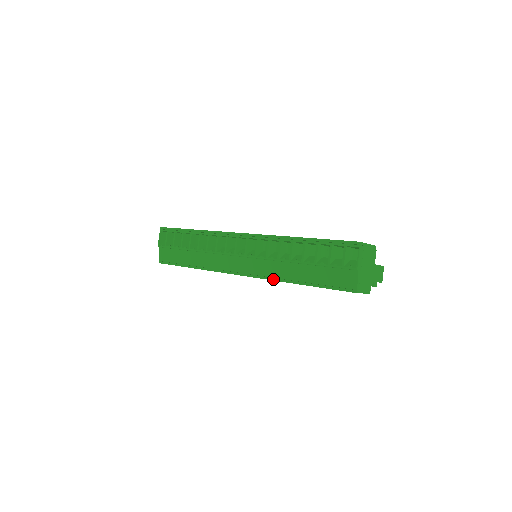
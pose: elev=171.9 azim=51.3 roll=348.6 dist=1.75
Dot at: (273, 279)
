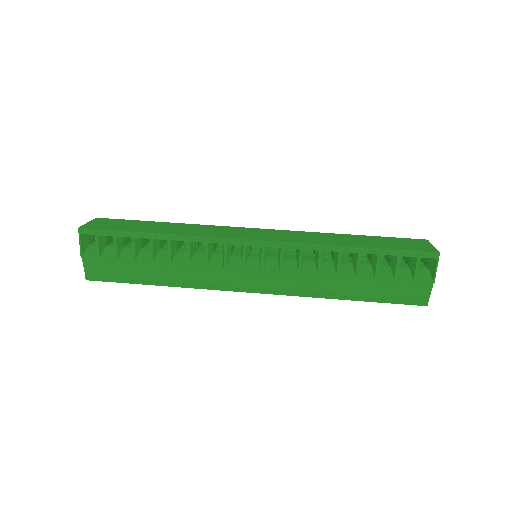
Dot at: (308, 296)
